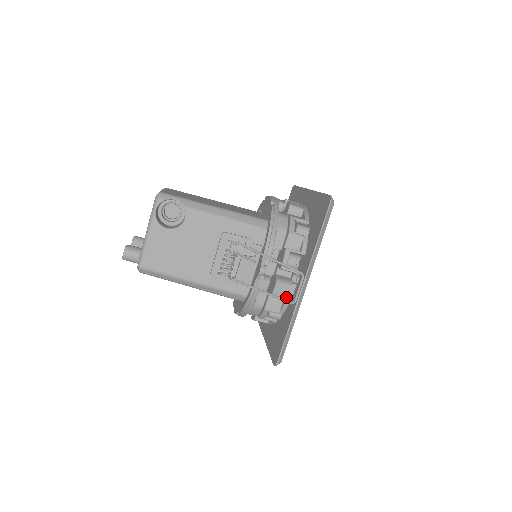
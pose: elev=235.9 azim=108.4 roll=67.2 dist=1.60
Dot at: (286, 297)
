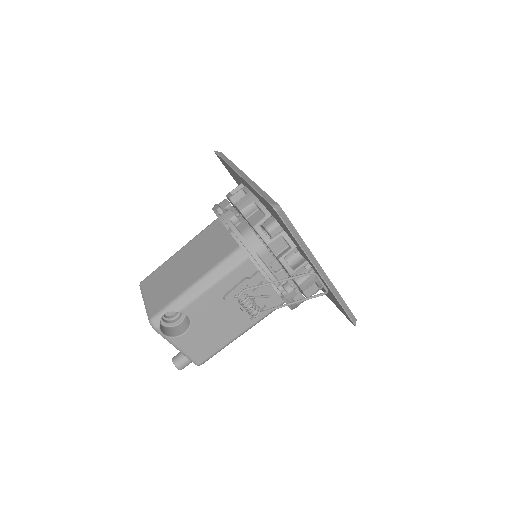
Dot at: (314, 282)
